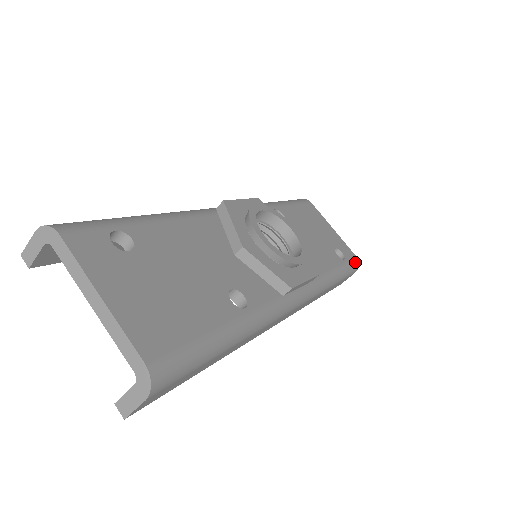
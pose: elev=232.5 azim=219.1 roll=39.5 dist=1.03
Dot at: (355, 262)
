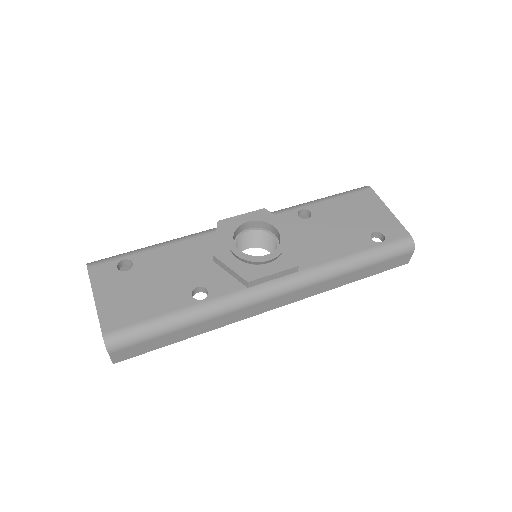
Dot at: (404, 242)
